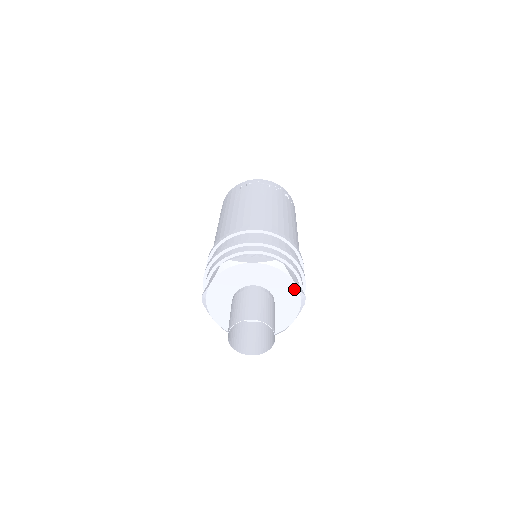
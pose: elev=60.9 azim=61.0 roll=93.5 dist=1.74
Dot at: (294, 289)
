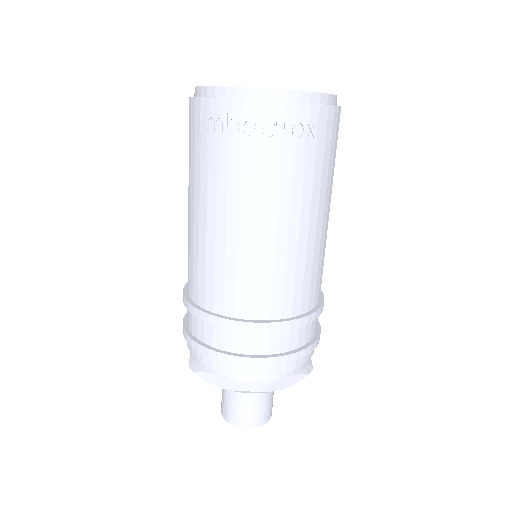
Dot at: occluded
